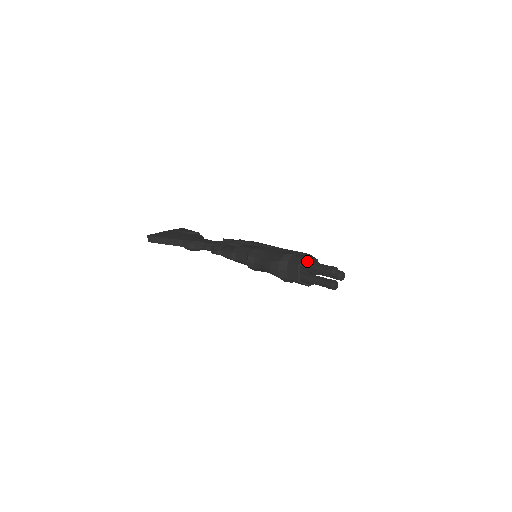
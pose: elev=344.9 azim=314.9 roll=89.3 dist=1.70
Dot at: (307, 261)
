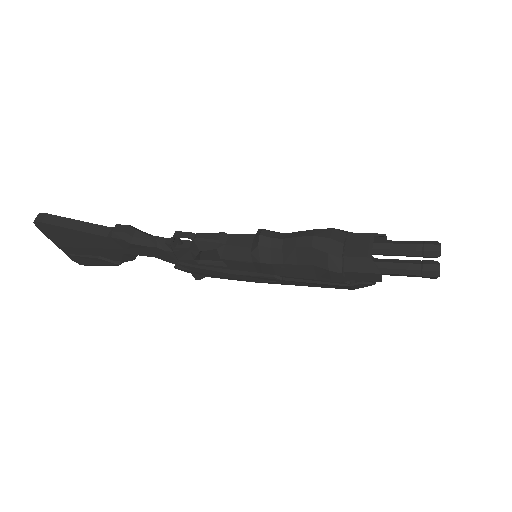
Dot at: (383, 234)
